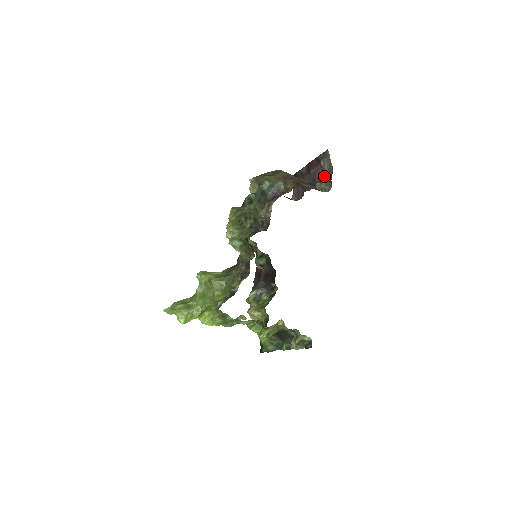
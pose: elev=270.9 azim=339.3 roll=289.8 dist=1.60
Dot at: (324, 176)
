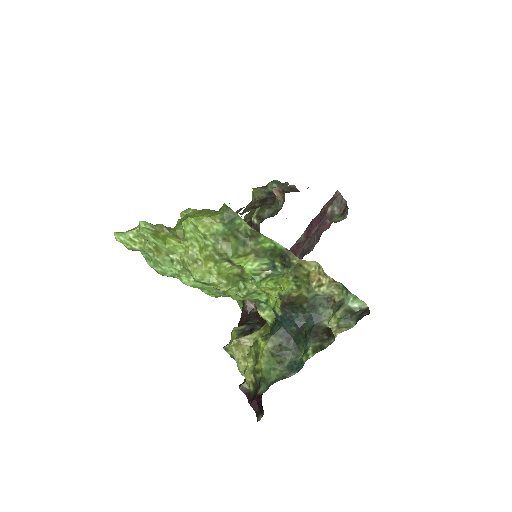
Dot at: occluded
